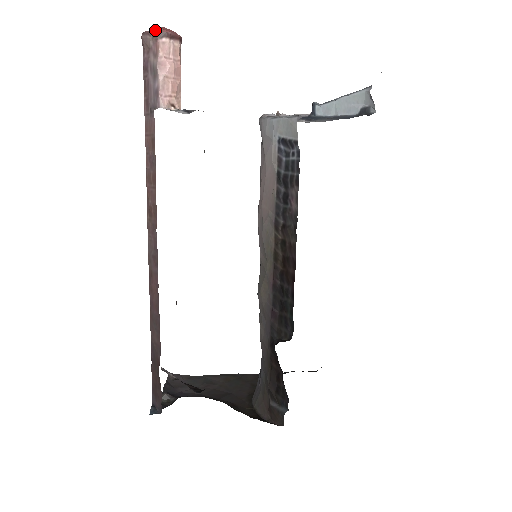
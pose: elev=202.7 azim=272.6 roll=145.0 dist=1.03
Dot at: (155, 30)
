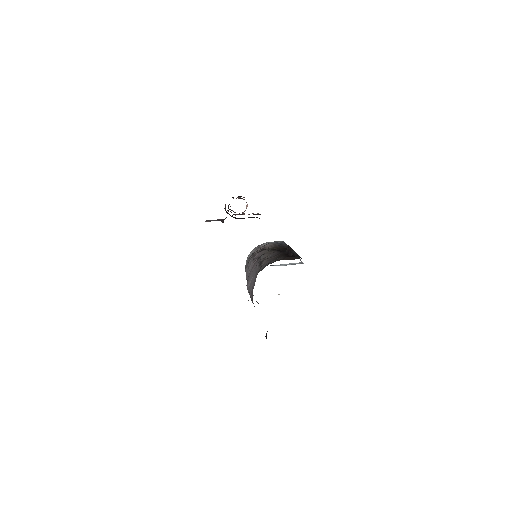
Dot at: occluded
